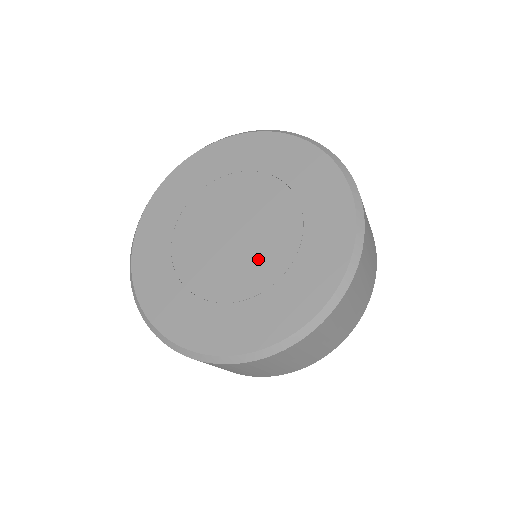
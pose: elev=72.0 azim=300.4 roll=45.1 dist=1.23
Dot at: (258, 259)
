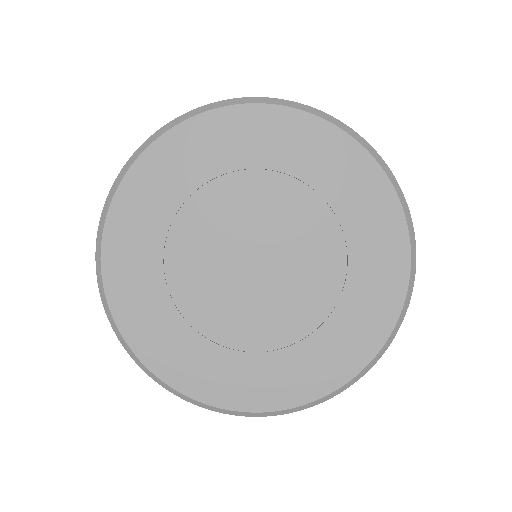
Dot at: (280, 308)
